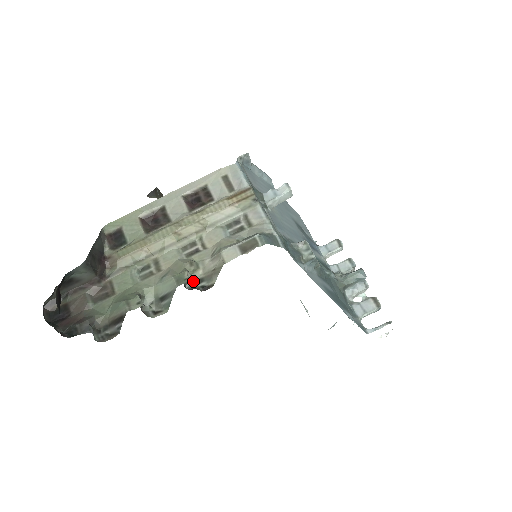
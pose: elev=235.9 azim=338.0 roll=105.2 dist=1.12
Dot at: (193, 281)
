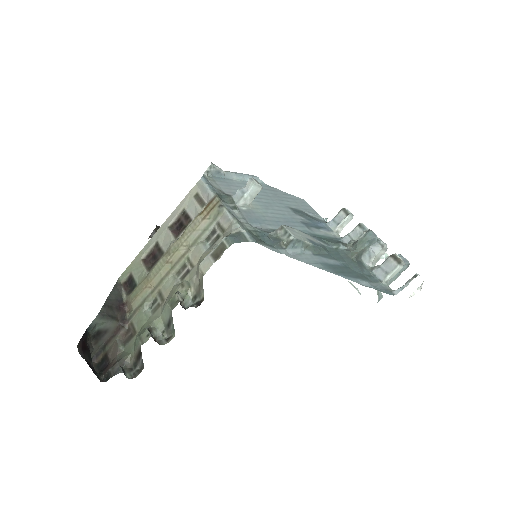
Dot at: occluded
